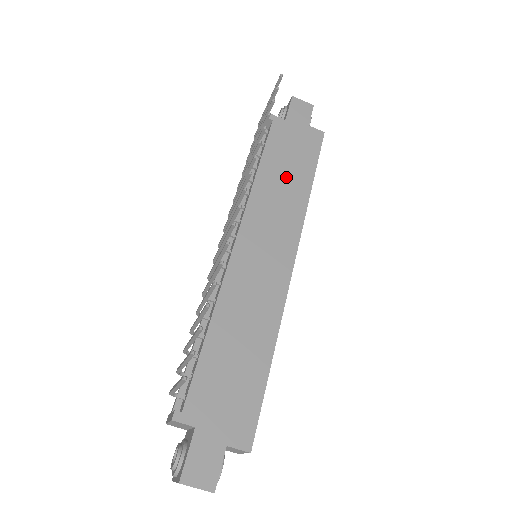
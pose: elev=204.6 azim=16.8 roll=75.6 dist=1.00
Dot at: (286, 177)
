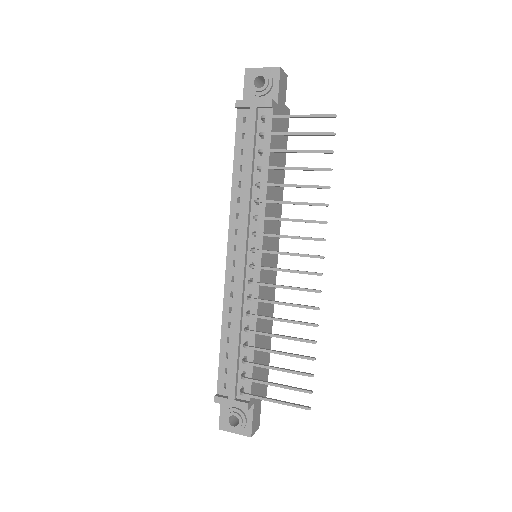
Dot at: (277, 176)
